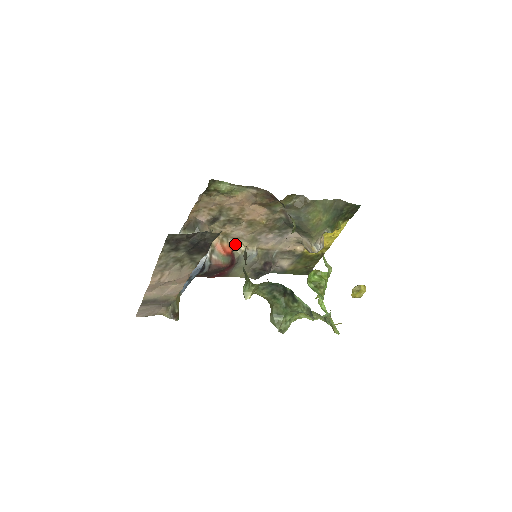
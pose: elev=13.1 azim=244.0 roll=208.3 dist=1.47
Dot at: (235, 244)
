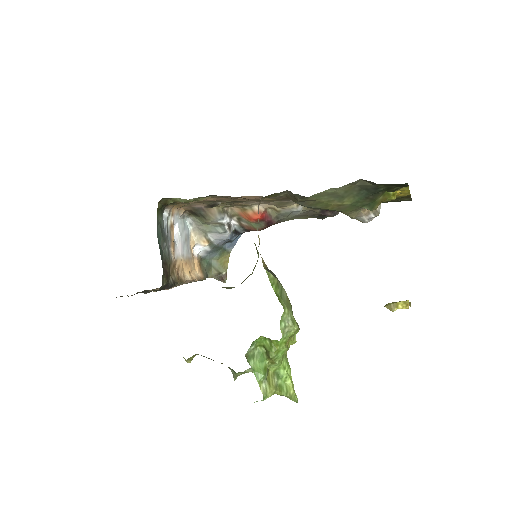
Dot at: (265, 207)
